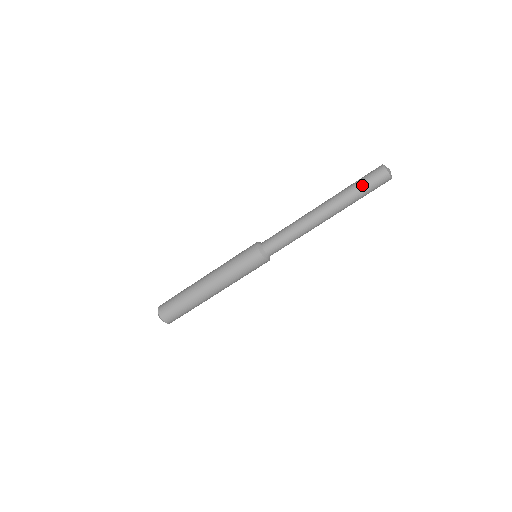
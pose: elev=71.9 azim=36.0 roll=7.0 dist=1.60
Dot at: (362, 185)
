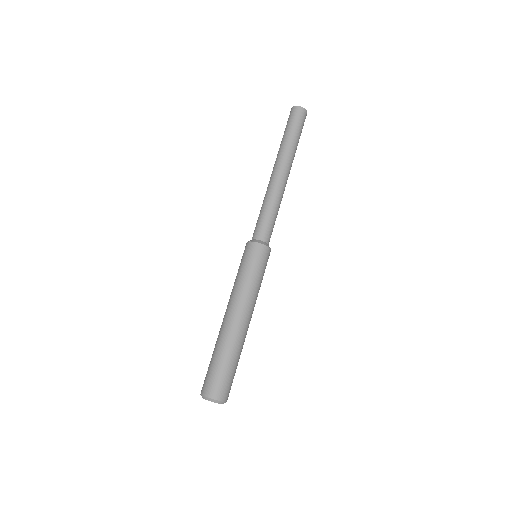
Dot at: (288, 129)
